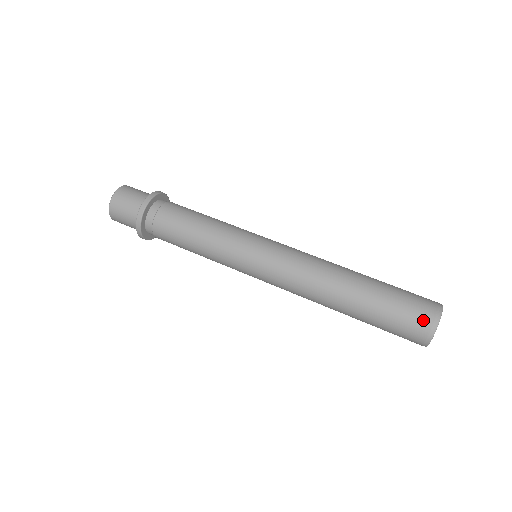
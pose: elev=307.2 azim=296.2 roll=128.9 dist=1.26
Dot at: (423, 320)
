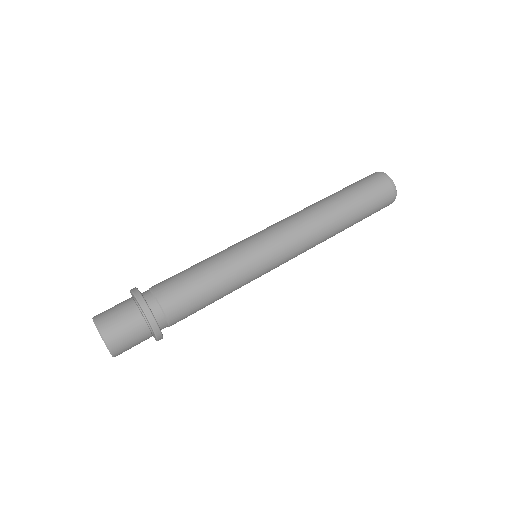
Dot at: (389, 198)
